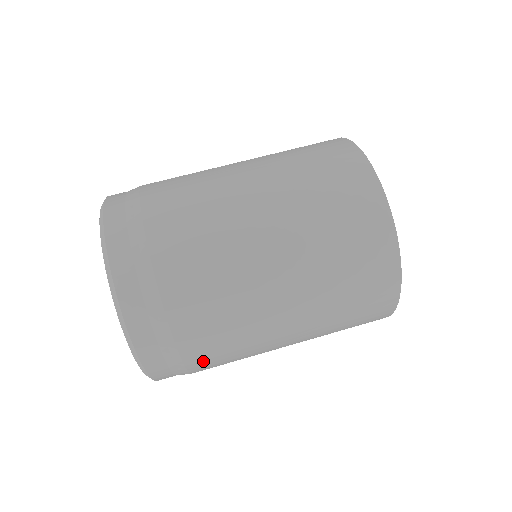
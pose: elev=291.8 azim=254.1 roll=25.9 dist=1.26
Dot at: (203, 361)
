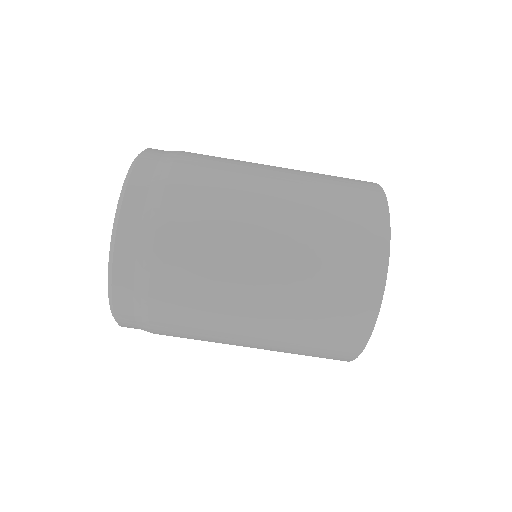
Dot at: (167, 324)
